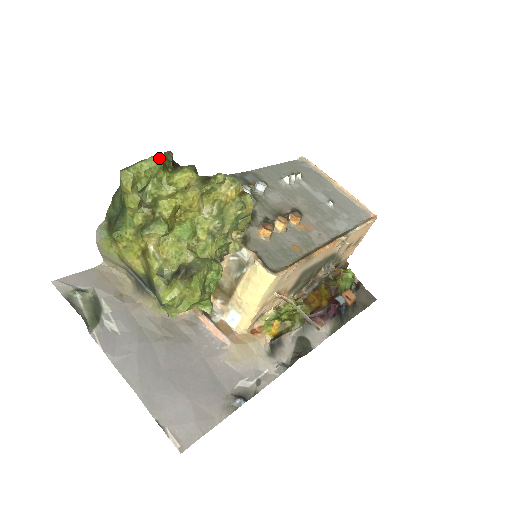
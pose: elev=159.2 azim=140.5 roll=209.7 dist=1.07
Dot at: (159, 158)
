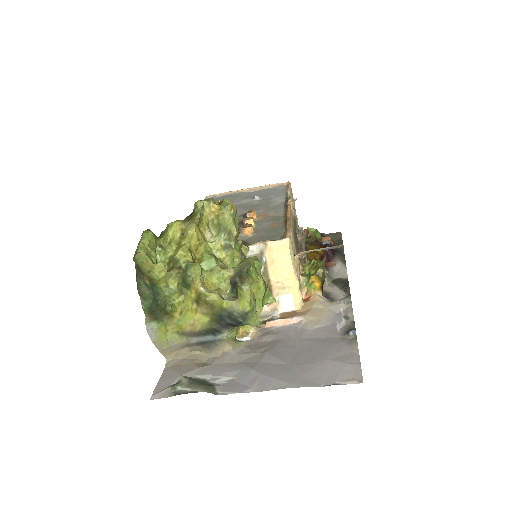
Dot at: (148, 231)
